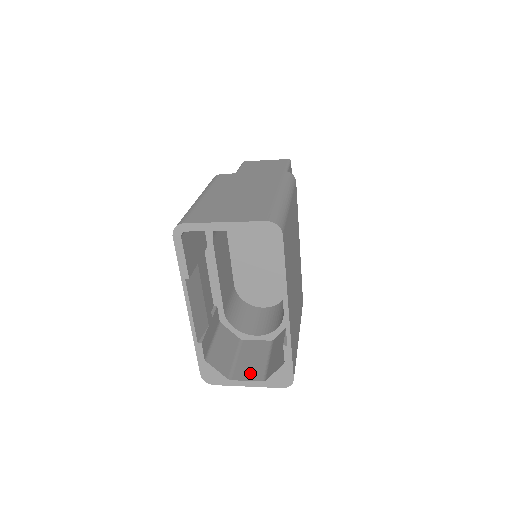
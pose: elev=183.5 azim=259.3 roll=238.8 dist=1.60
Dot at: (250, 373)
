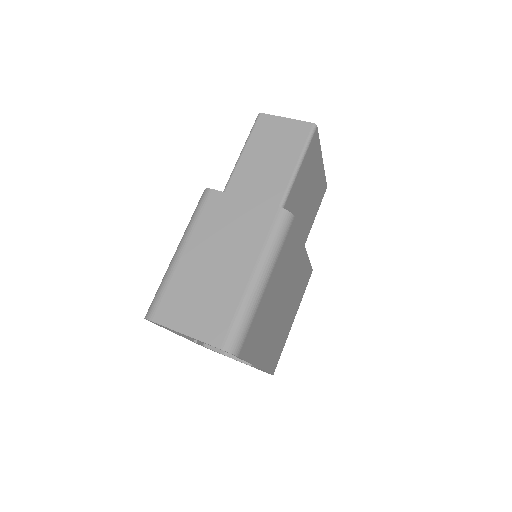
Dot at: occluded
